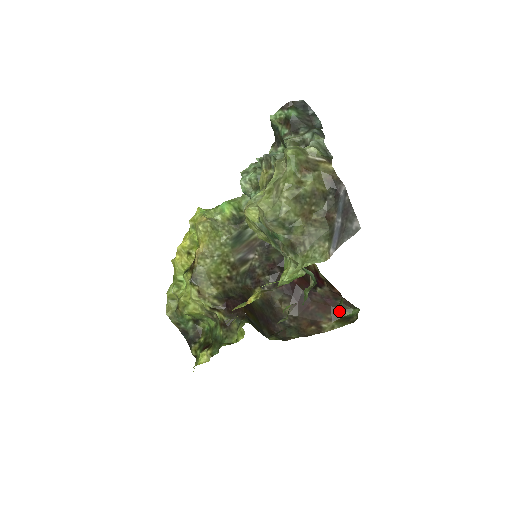
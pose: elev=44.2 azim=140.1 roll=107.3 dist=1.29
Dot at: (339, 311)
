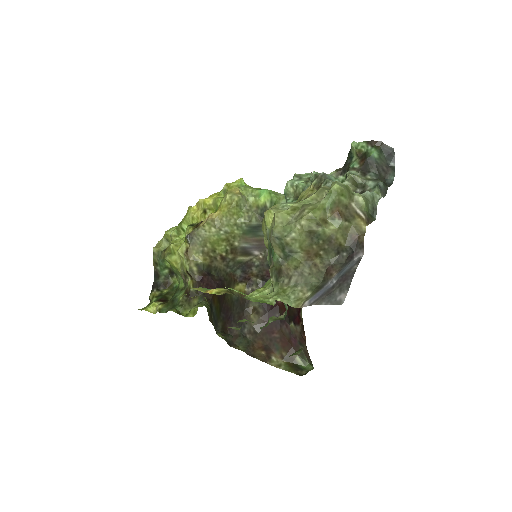
Dot at: (296, 356)
